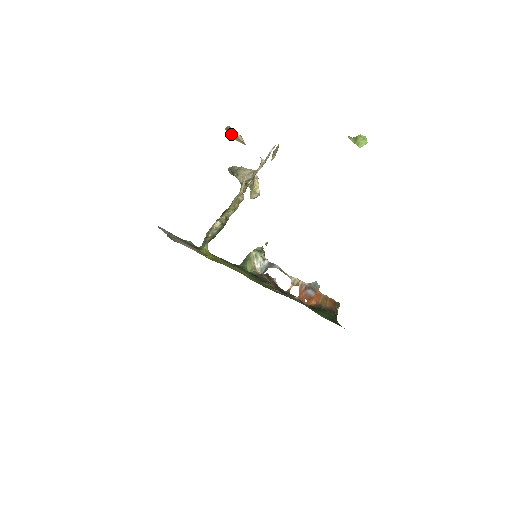
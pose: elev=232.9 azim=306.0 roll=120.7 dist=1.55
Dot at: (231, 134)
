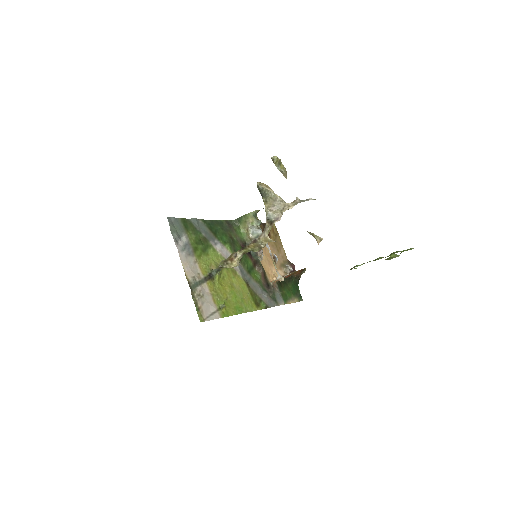
Dot at: (276, 166)
